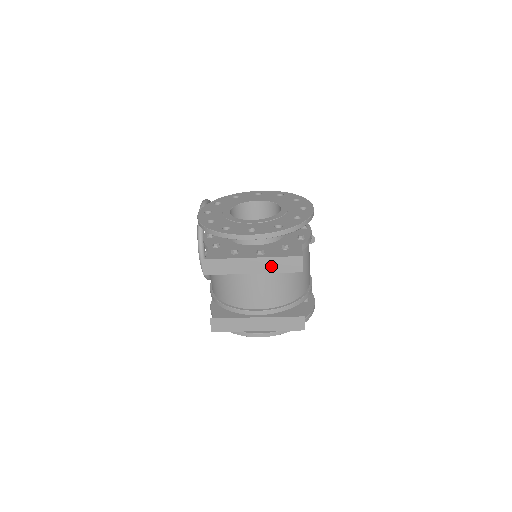
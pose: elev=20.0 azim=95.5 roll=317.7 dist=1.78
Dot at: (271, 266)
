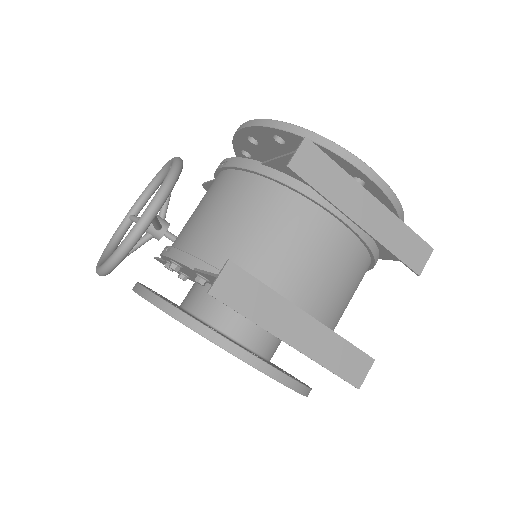
Dot at: (389, 233)
